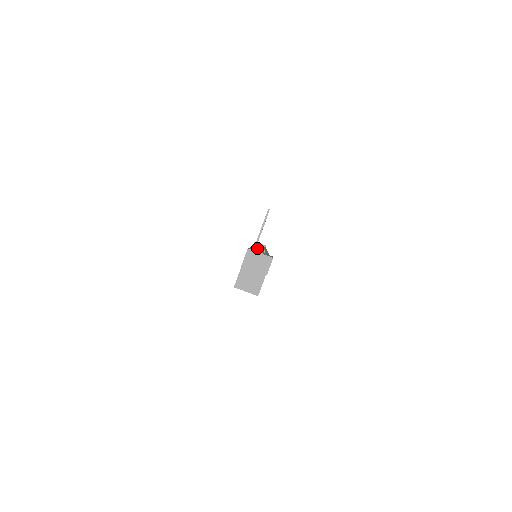
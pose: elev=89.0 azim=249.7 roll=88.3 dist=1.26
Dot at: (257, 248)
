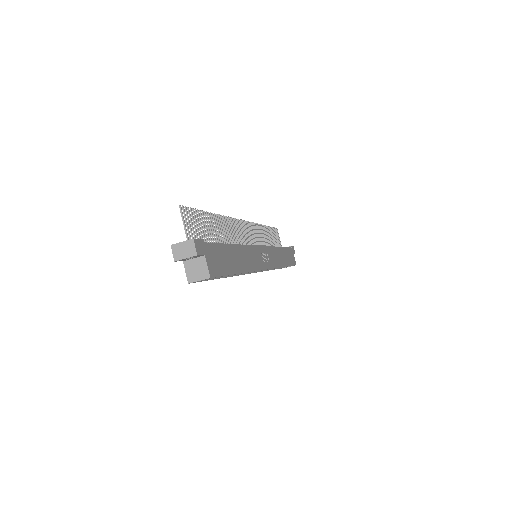
Dot at: occluded
